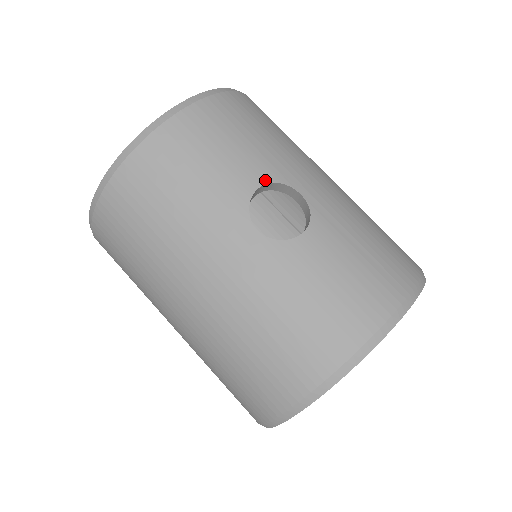
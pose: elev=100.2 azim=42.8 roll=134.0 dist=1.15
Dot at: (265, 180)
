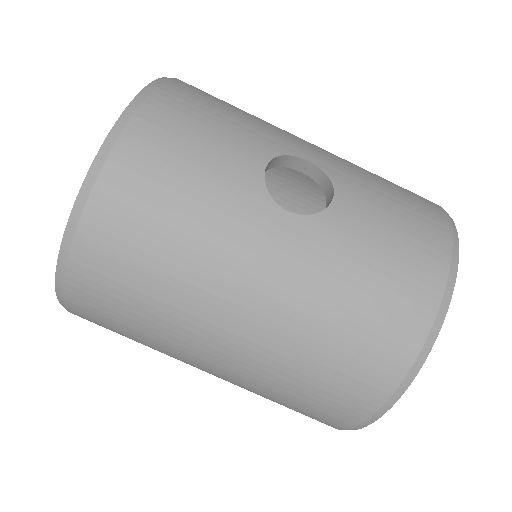
Dot at: (267, 156)
